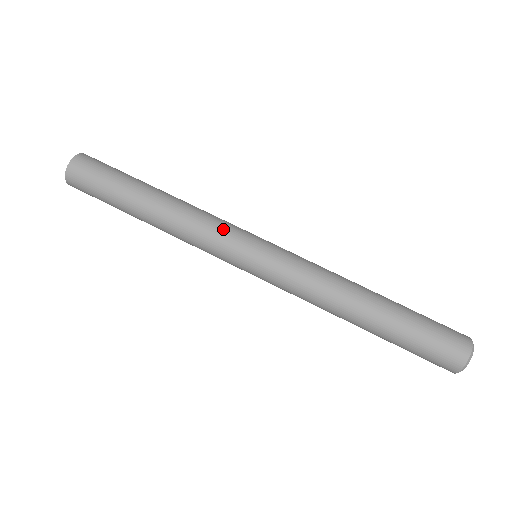
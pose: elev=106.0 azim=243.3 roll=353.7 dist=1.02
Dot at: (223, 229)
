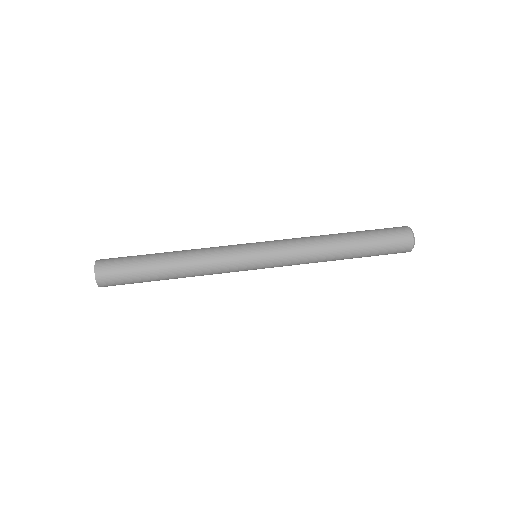
Dot at: (227, 246)
